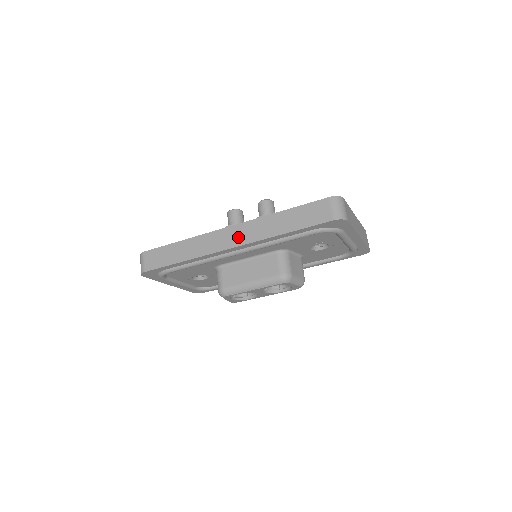
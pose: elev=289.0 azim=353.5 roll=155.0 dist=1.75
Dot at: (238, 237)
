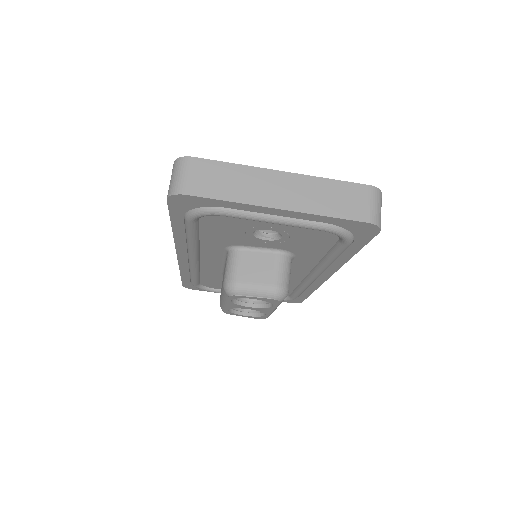
Dot at: occluded
